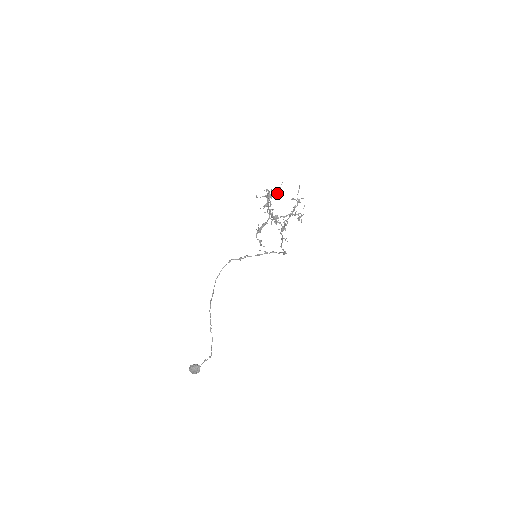
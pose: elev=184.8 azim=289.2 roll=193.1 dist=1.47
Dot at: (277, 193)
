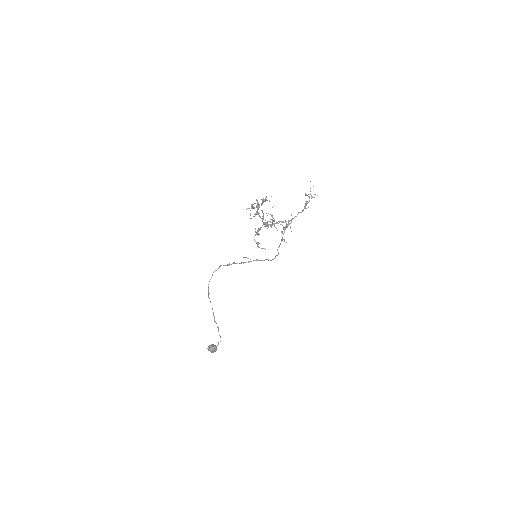
Dot at: occluded
